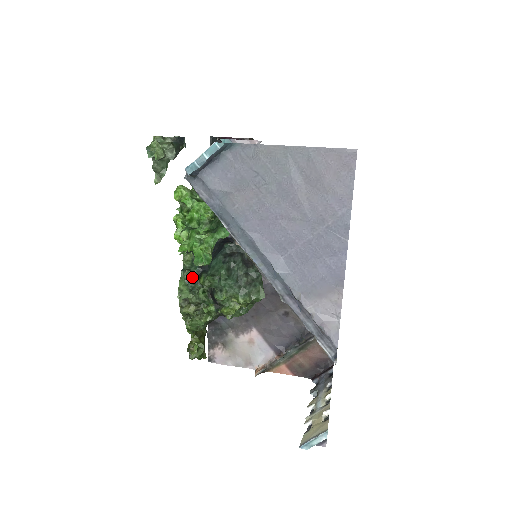
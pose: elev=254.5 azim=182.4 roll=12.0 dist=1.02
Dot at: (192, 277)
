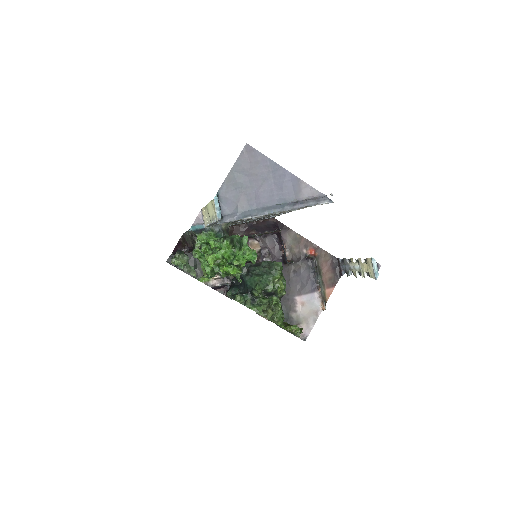
Dot at: (251, 301)
